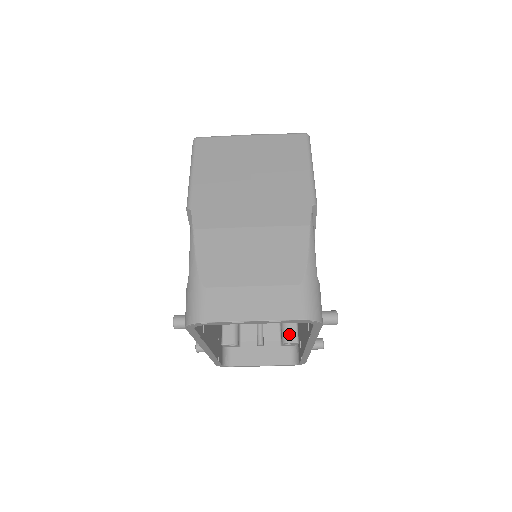
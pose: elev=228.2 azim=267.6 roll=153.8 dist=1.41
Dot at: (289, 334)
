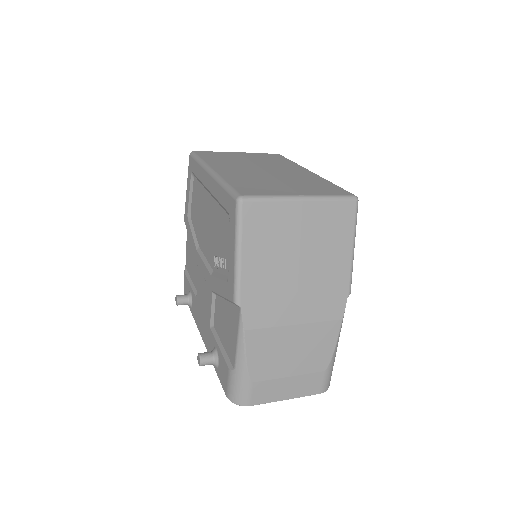
Dot at: occluded
